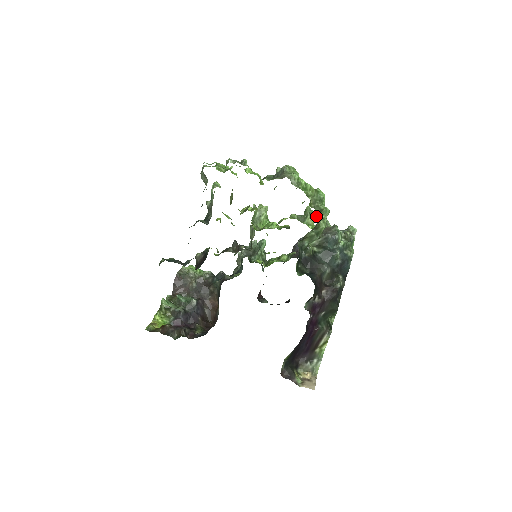
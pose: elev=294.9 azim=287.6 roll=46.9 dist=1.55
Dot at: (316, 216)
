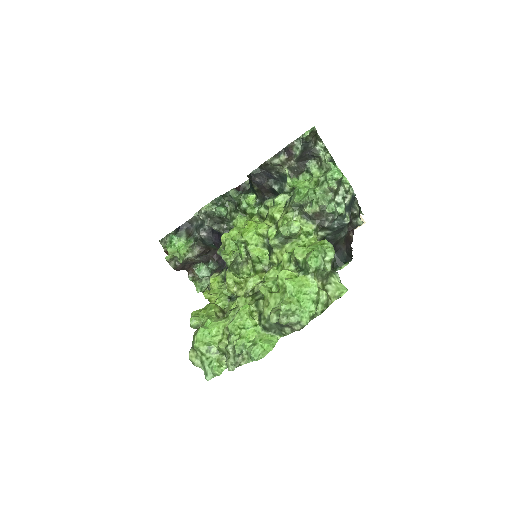
Dot at: (299, 227)
